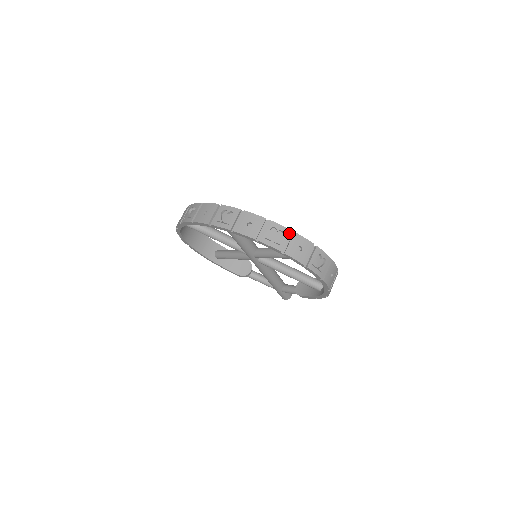
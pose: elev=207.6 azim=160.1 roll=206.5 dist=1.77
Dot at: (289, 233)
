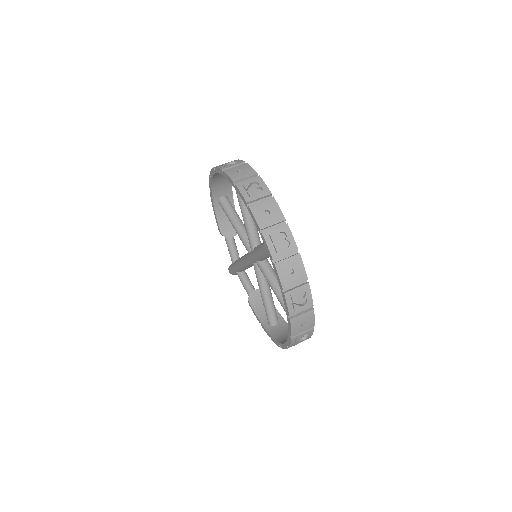
Dot at: (310, 307)
